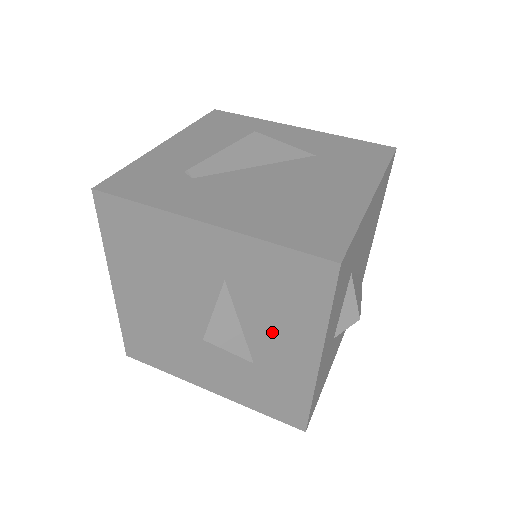
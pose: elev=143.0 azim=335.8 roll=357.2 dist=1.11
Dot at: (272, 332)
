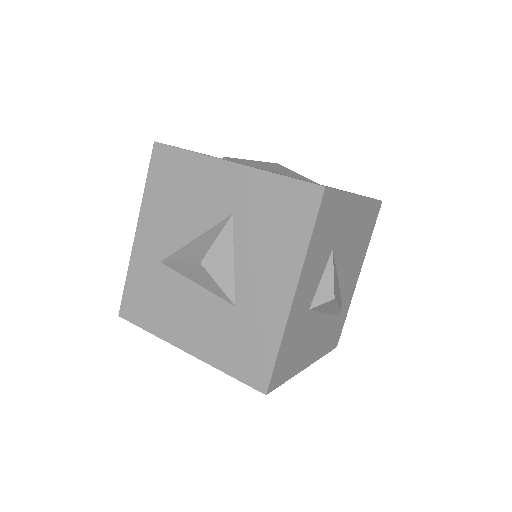
Dot at: (259, 265)
